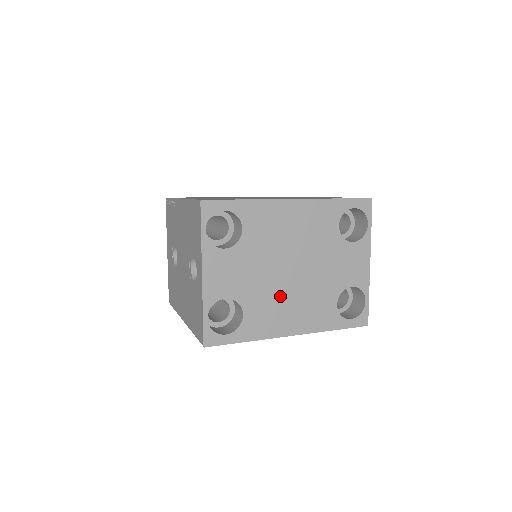
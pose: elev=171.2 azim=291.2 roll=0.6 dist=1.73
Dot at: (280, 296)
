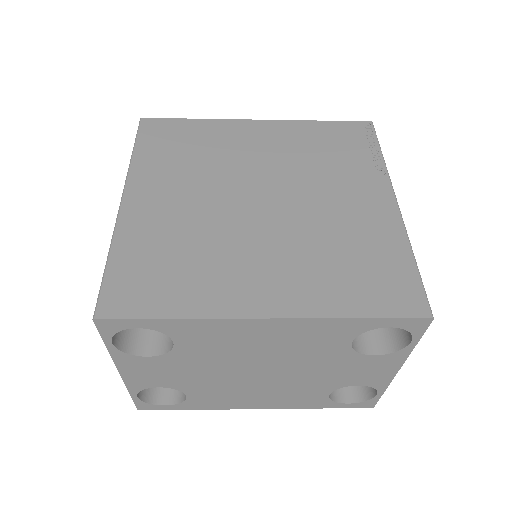
Dot at: (240, 388)
